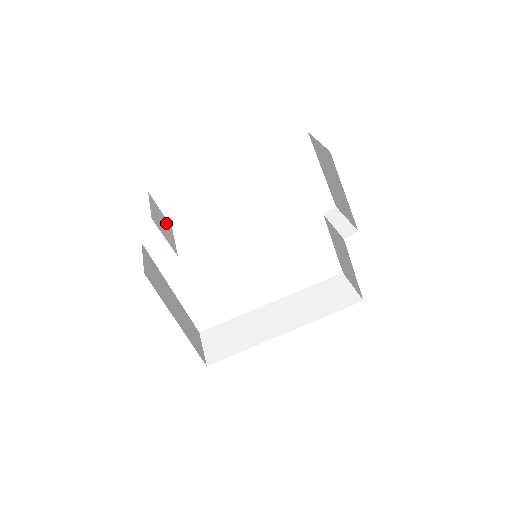
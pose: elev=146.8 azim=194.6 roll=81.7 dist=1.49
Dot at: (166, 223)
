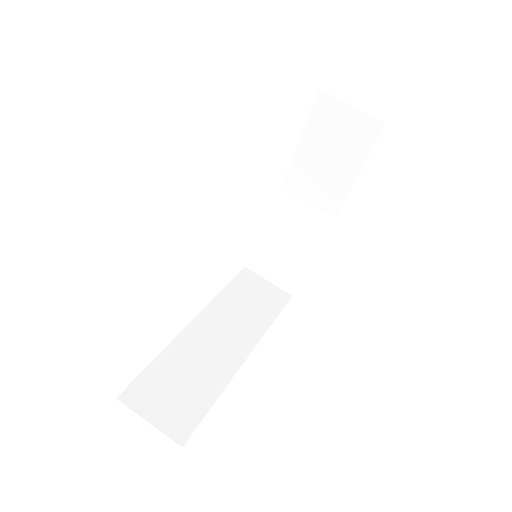
Dot at: occluded
